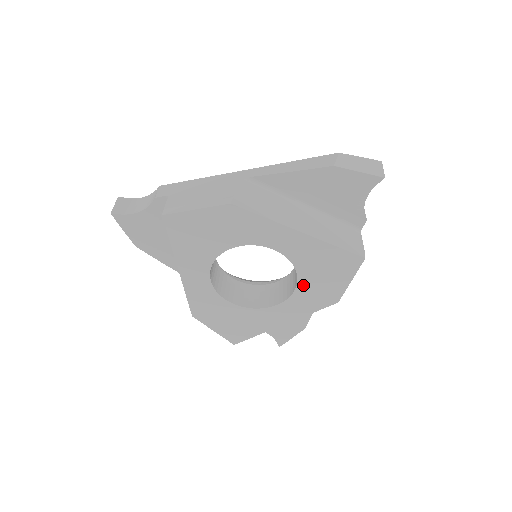
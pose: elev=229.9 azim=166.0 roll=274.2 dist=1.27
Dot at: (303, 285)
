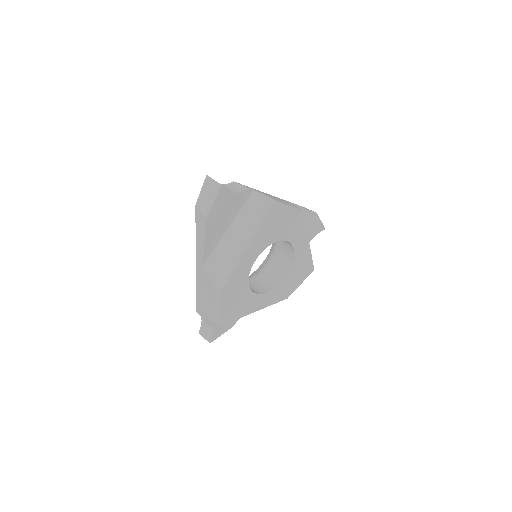
Dot at: (285, 280)
